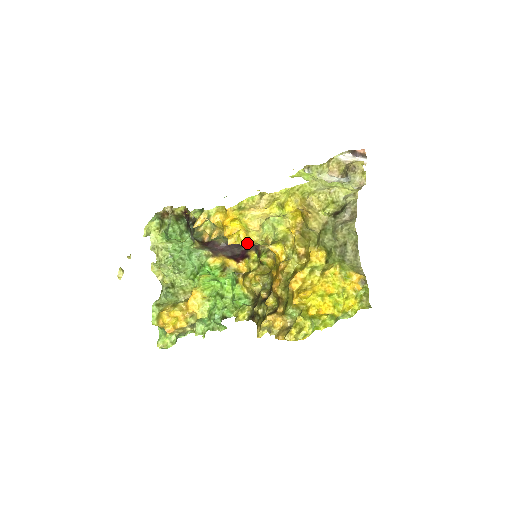
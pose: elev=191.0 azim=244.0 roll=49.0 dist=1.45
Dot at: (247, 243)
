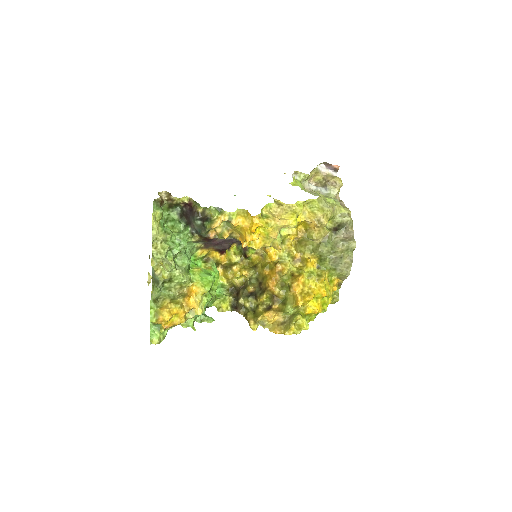
Dot at: (260, 247)
